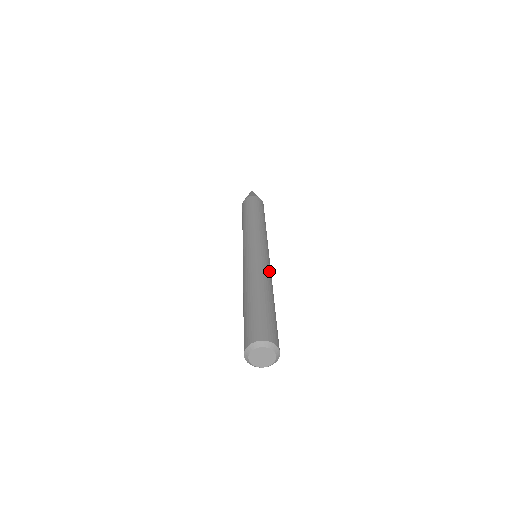
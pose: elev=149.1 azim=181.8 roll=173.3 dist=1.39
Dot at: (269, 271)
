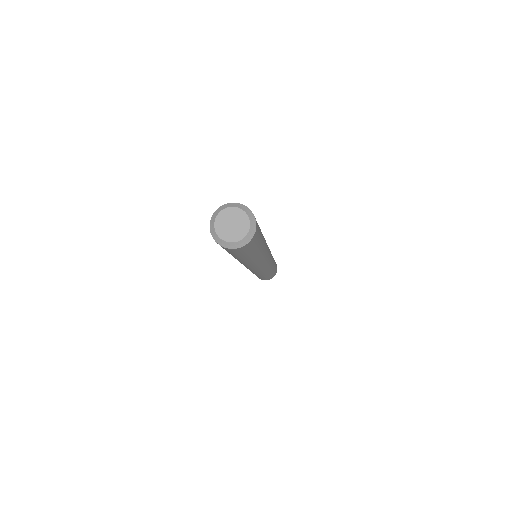
Dot at: (267, 254)
